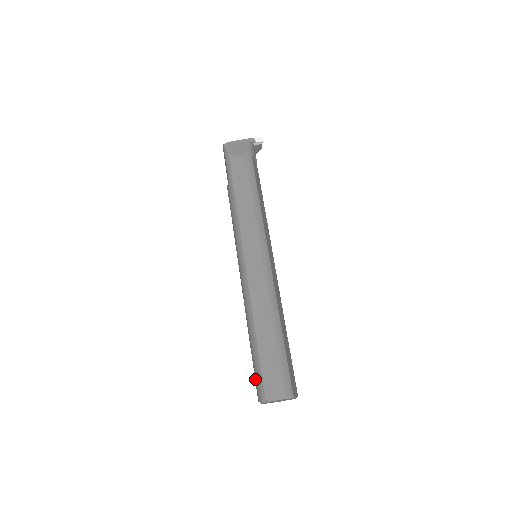
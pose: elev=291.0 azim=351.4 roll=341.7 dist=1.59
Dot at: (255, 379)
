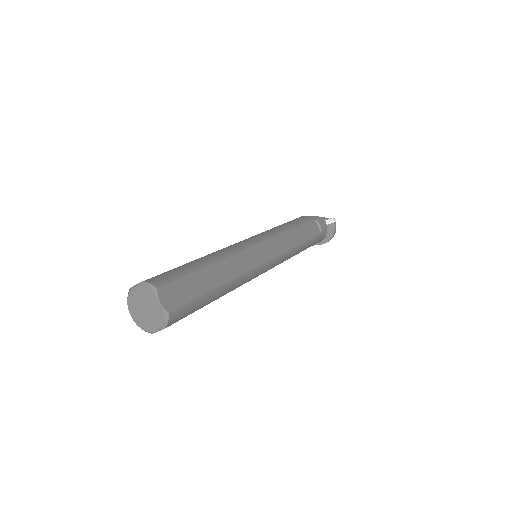
Dot at: occluded
